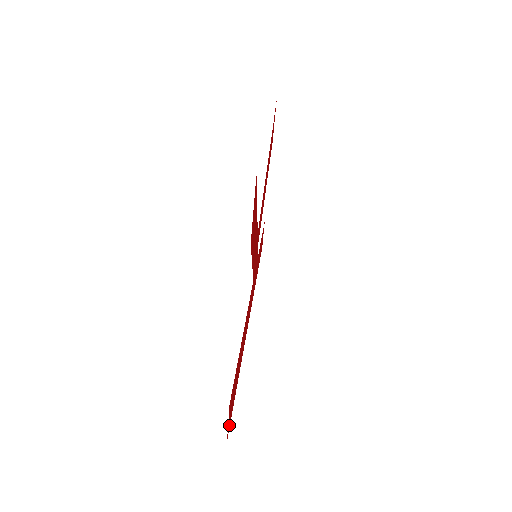
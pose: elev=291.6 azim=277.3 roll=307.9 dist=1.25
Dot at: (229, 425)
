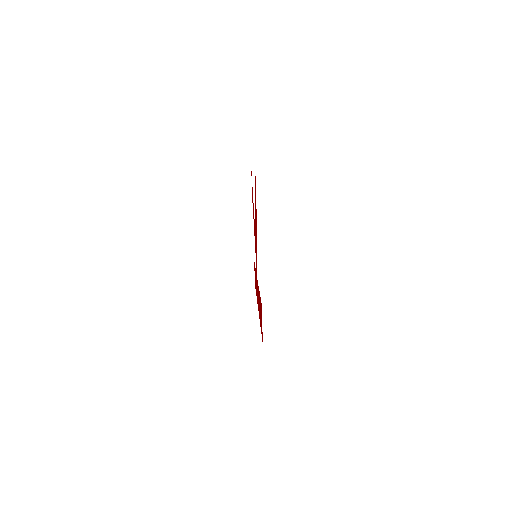
Dot at: occluded
